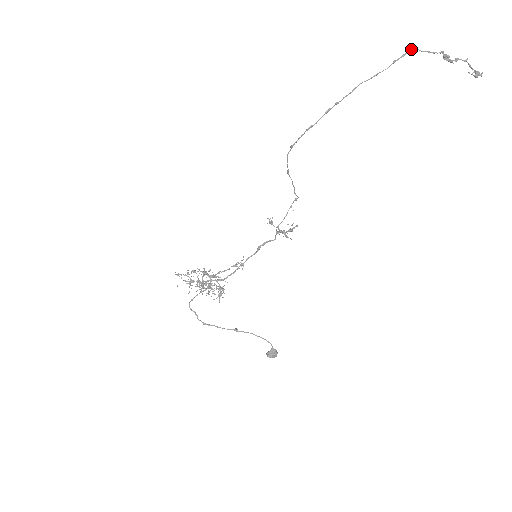
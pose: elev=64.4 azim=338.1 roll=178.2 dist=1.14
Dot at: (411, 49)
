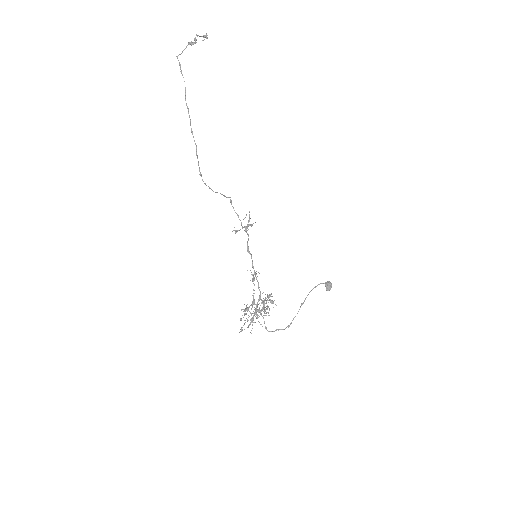
Dot at: (177, 58)
